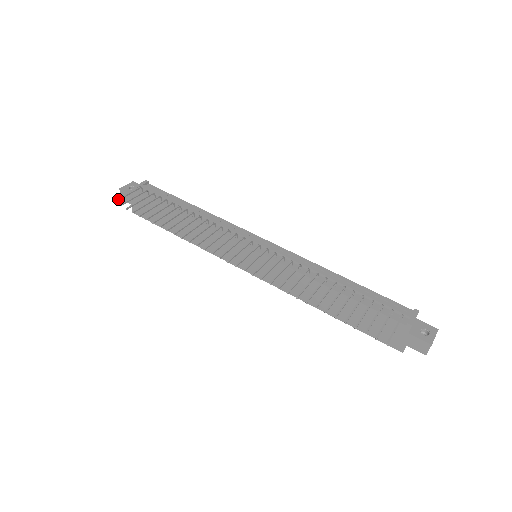
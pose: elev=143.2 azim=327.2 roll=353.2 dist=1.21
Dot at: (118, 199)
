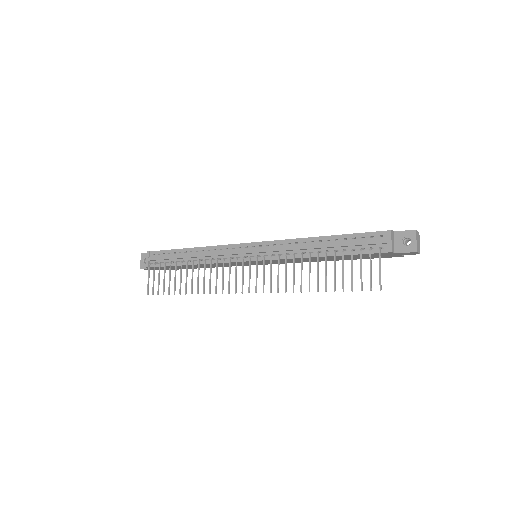
Dot at: (147, 290)
